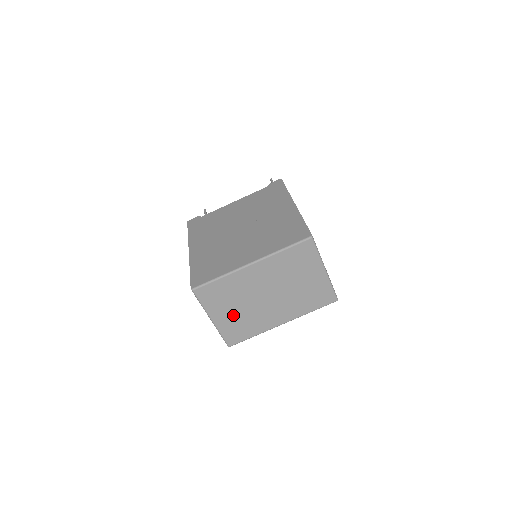
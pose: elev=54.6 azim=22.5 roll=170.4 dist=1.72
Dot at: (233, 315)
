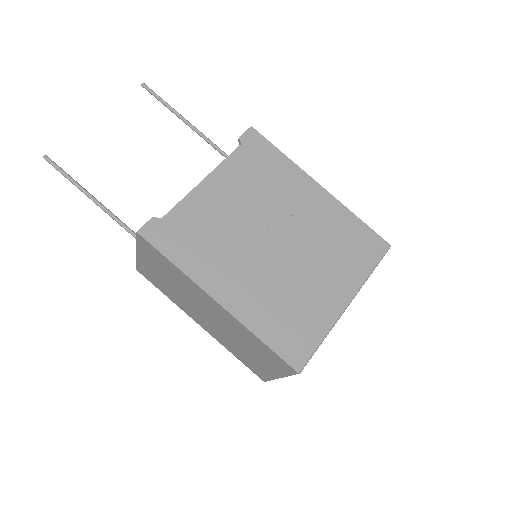
Dot at: occluded
